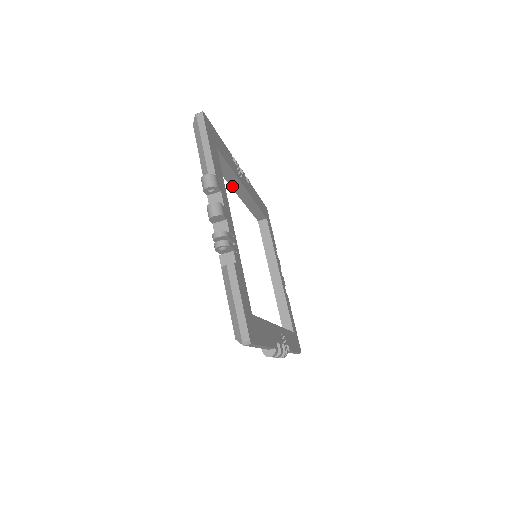
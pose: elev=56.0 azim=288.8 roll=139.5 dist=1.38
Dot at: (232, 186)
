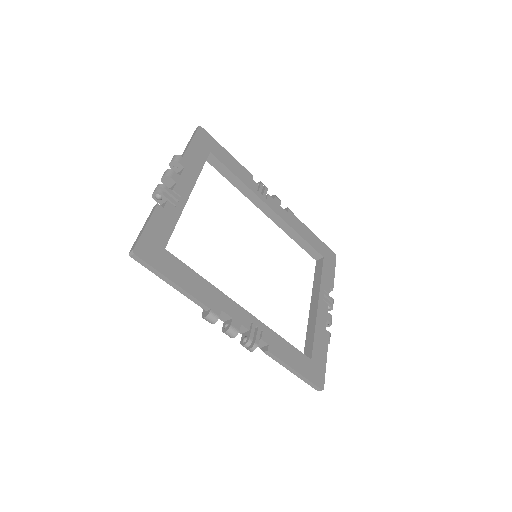
Dot at: (254, 203)
